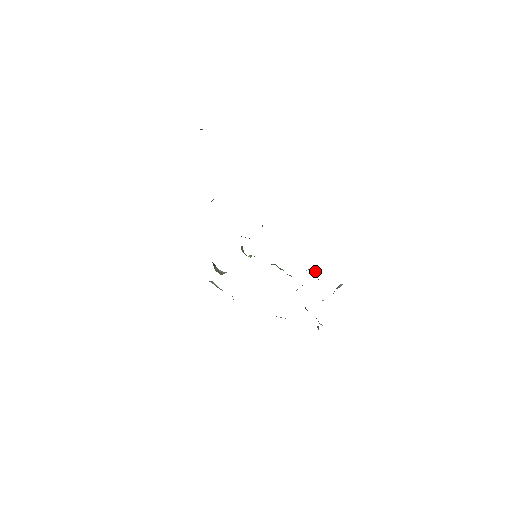
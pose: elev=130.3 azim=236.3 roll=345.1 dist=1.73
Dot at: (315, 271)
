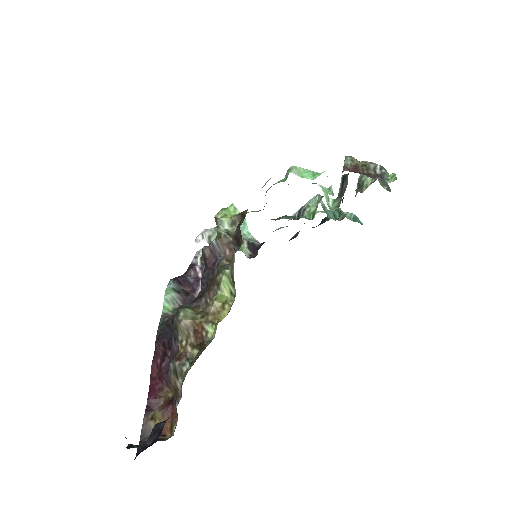
Dot at: occluded
